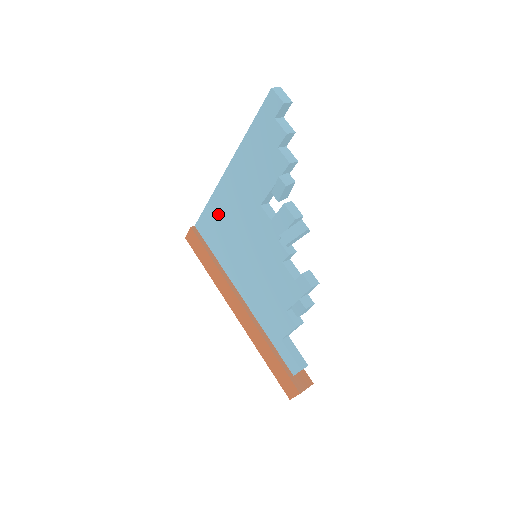
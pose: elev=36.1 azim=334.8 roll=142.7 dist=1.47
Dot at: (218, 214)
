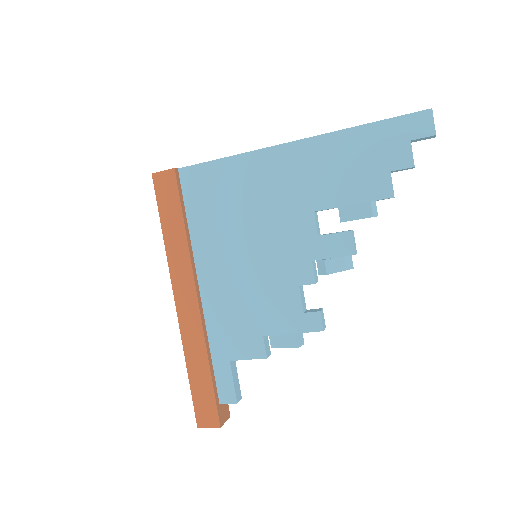
Dot at: (234, 180)
